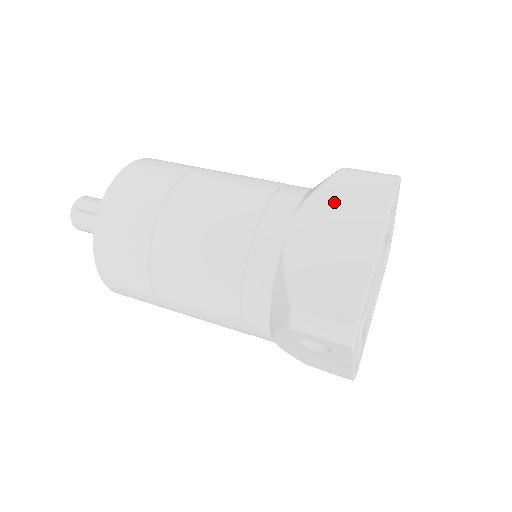
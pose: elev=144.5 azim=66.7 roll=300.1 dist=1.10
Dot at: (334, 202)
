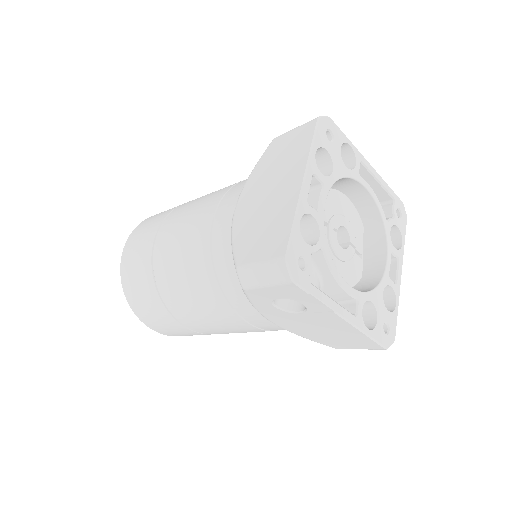
Dot at: (268, 165)
